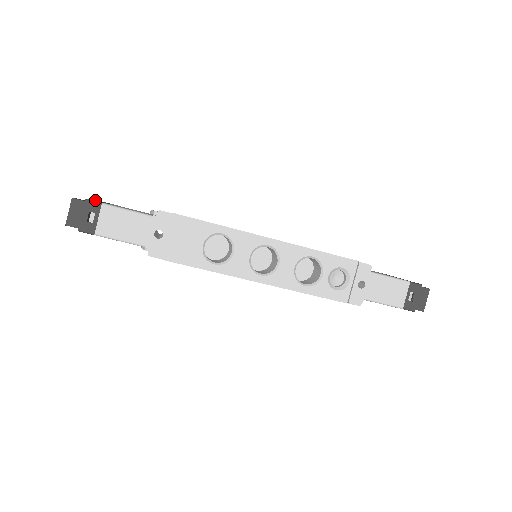
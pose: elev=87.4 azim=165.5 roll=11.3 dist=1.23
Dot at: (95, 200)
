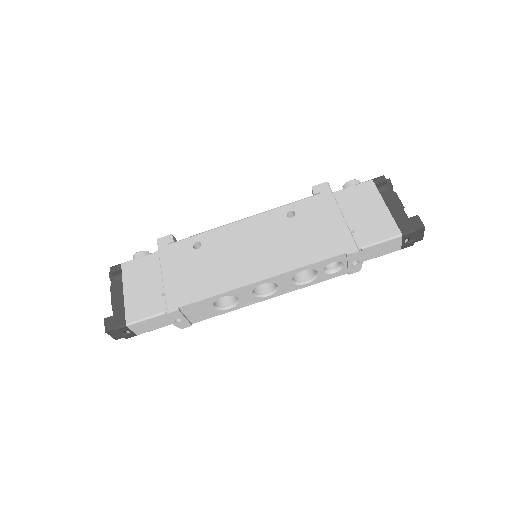
Dot at: (115, 305)
